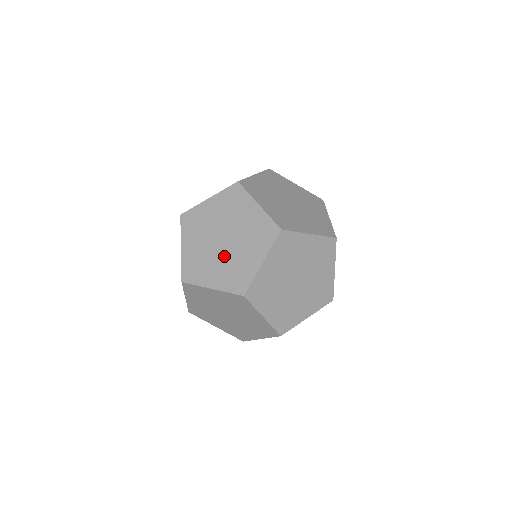
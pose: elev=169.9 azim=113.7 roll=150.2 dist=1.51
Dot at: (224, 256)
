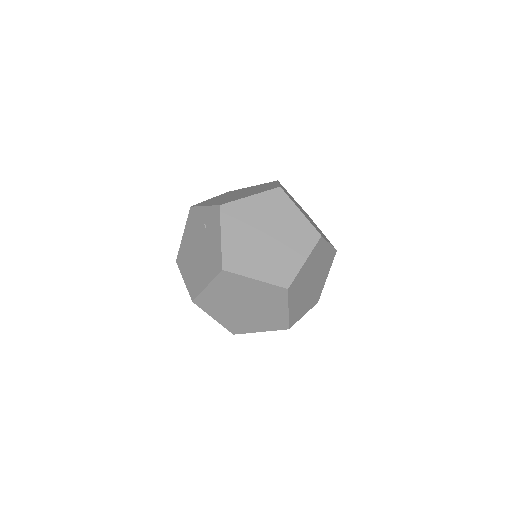
Dot at: (246, 193)
